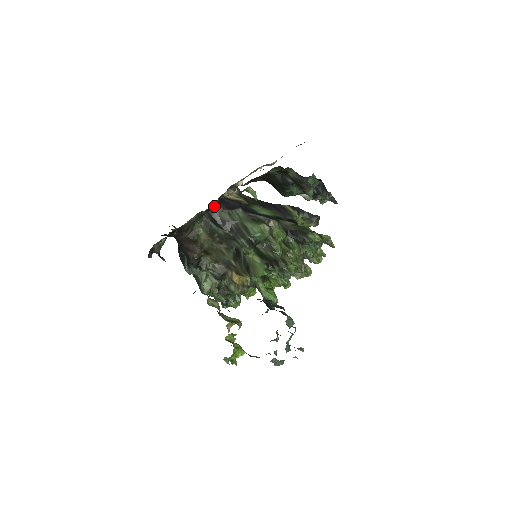
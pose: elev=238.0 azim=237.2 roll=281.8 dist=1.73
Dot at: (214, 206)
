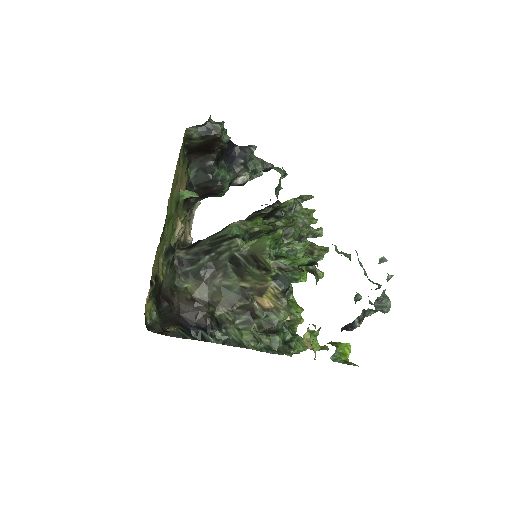
Dot at: (177, 254)
